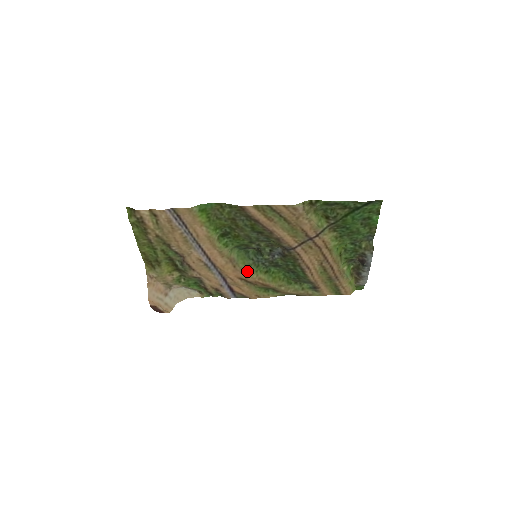
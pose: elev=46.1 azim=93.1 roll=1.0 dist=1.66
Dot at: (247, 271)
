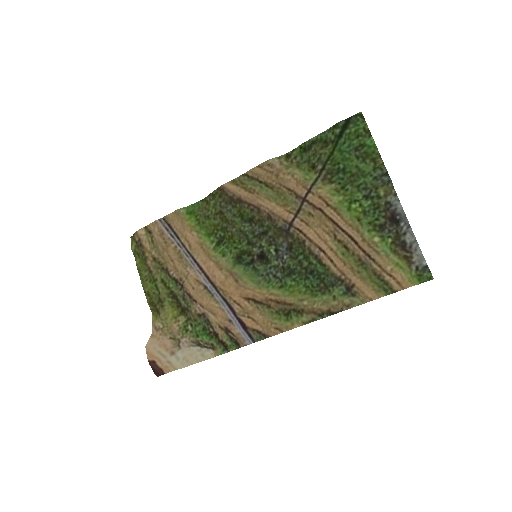
Dot at: (254, 286)
